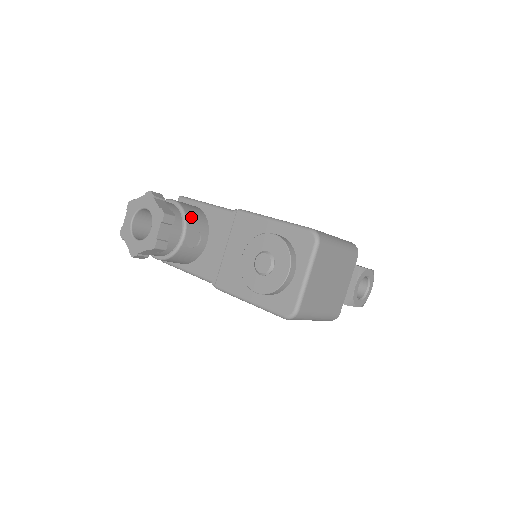
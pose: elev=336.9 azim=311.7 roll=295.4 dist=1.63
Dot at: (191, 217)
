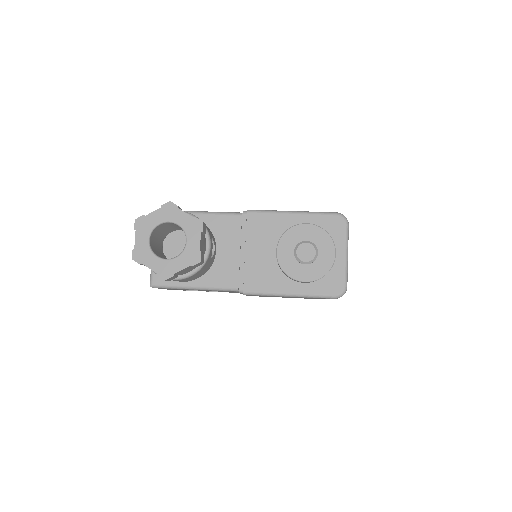
Dot at: occluded
